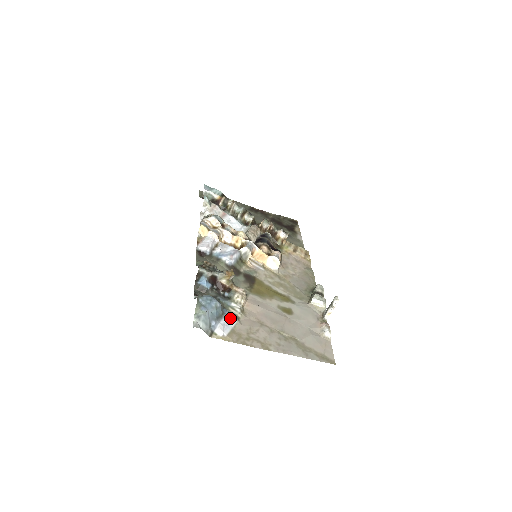
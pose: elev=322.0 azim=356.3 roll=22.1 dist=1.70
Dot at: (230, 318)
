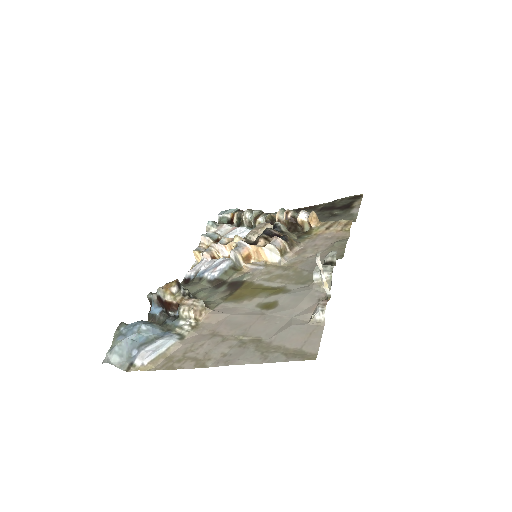
Dot at: (165, 340)
